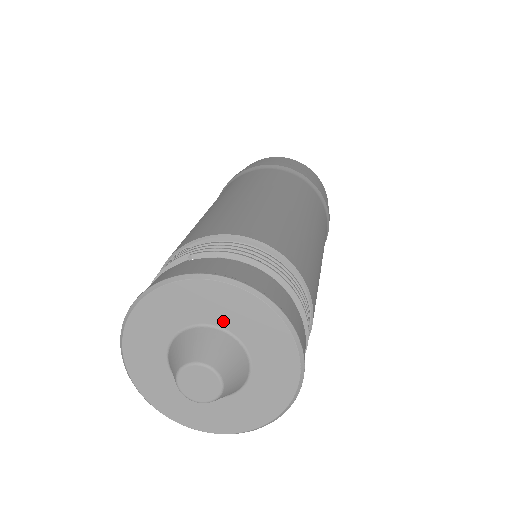
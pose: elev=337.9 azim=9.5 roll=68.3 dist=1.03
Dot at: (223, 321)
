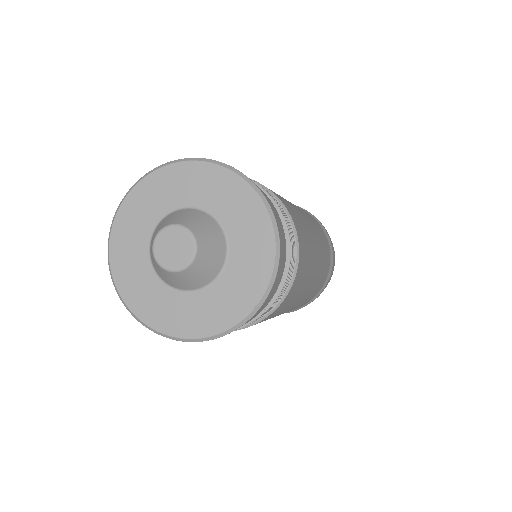
Dot at: (183, 200)
